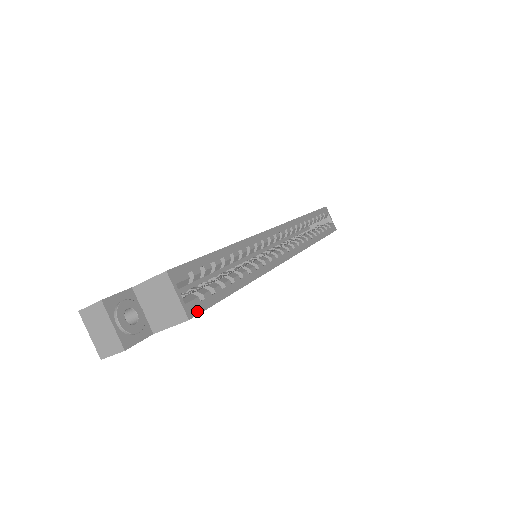
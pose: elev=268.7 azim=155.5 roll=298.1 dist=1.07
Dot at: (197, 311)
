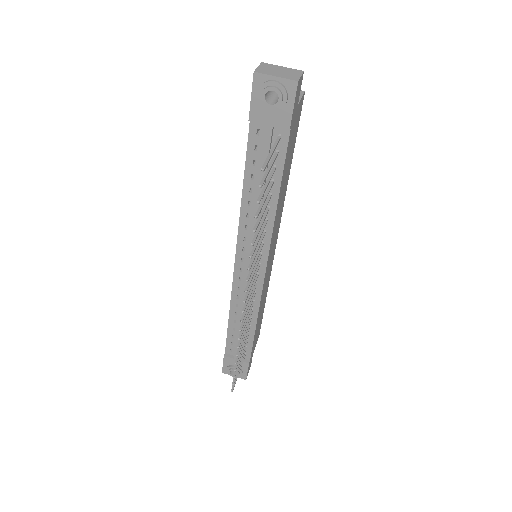
Dot at: occluded
